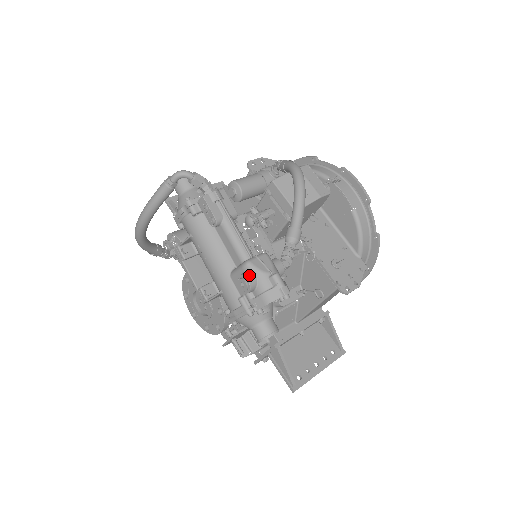
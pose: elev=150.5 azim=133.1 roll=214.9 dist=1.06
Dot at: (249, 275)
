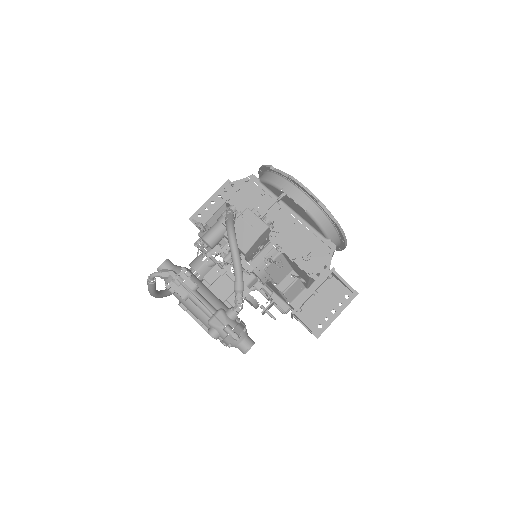
Dot at: (212, 331)
